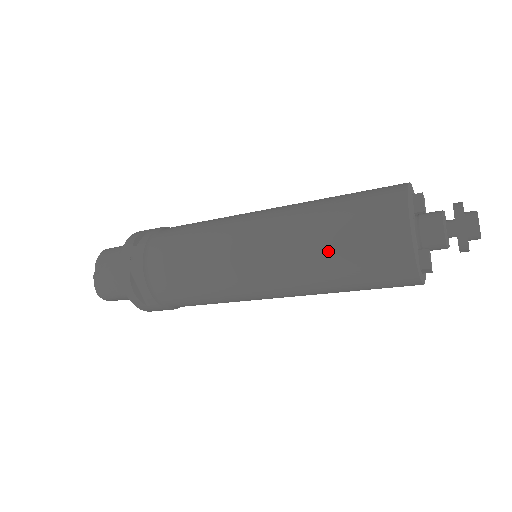
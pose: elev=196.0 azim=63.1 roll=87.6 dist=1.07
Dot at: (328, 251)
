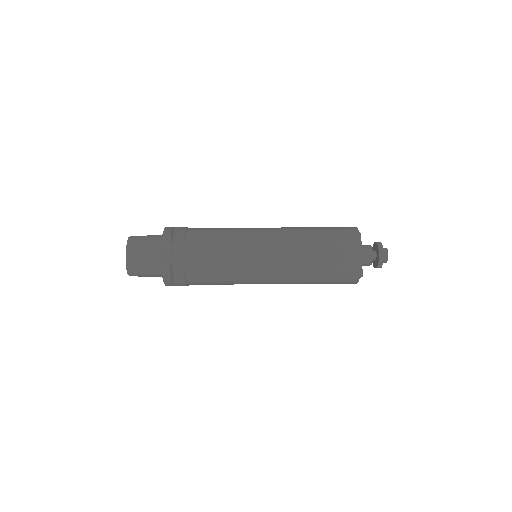
Dot at: (316, 265)
